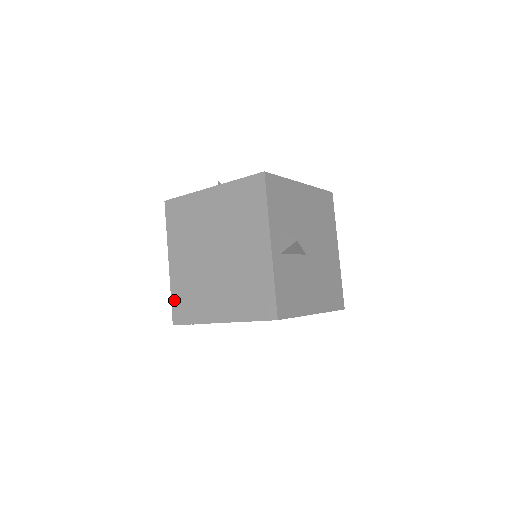
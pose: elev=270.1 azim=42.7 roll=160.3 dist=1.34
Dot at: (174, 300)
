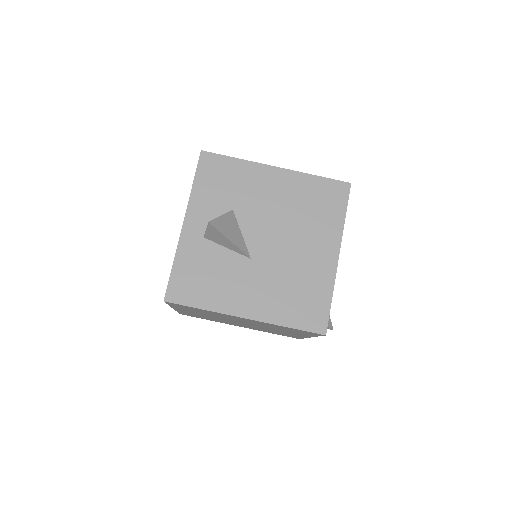
Dot at: (182, 313)
